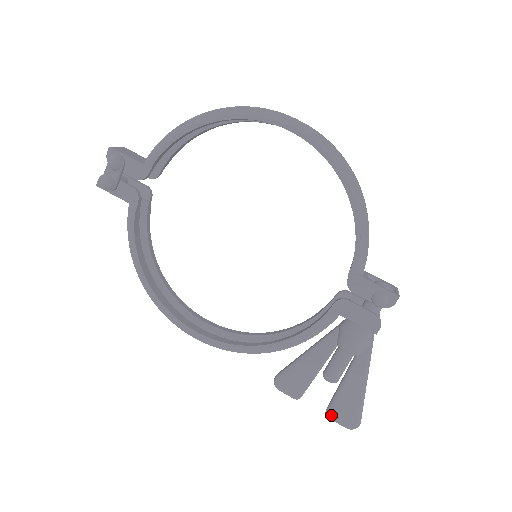
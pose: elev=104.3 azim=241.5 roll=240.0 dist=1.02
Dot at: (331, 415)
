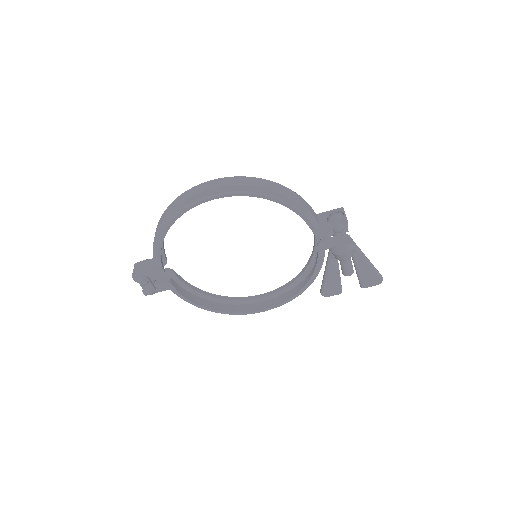
Dot at: (364, 287)
